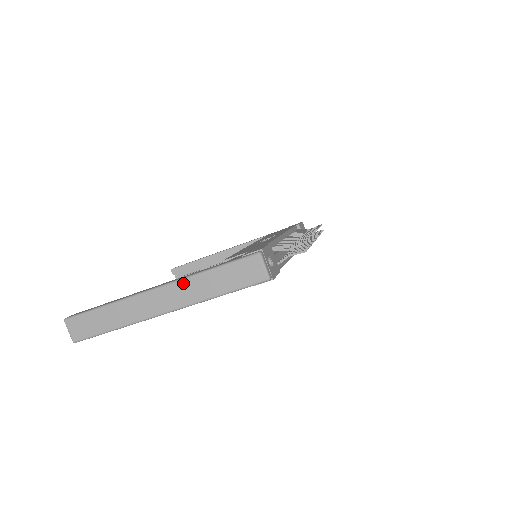
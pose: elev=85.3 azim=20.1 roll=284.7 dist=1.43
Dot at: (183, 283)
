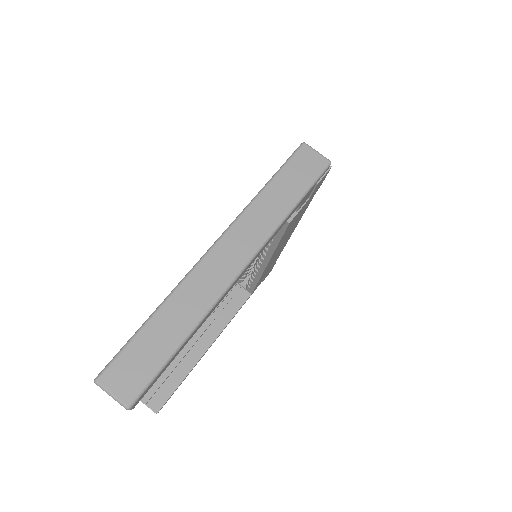
Dot at: (244, 217)
